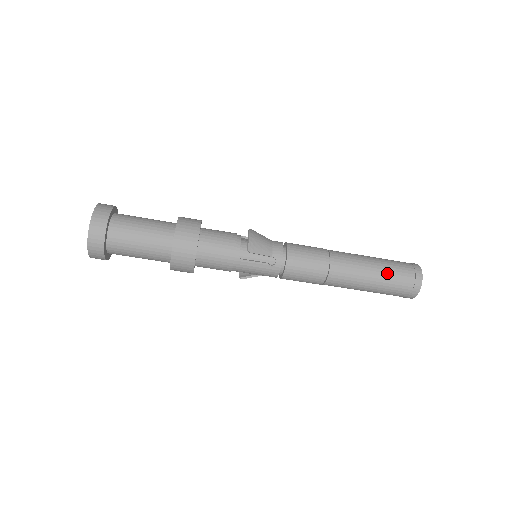
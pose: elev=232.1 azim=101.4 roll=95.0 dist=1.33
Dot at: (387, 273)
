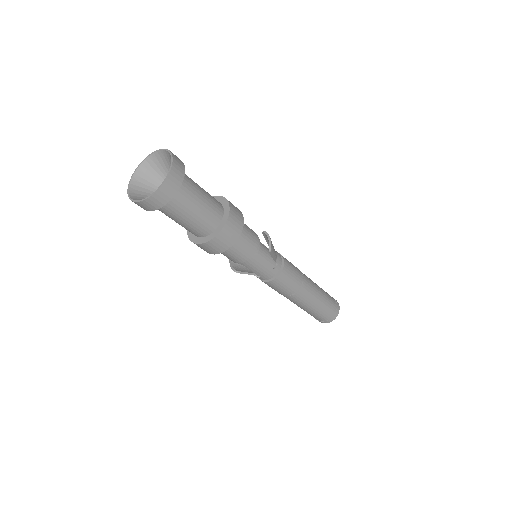
Dot at: (326, 299)
